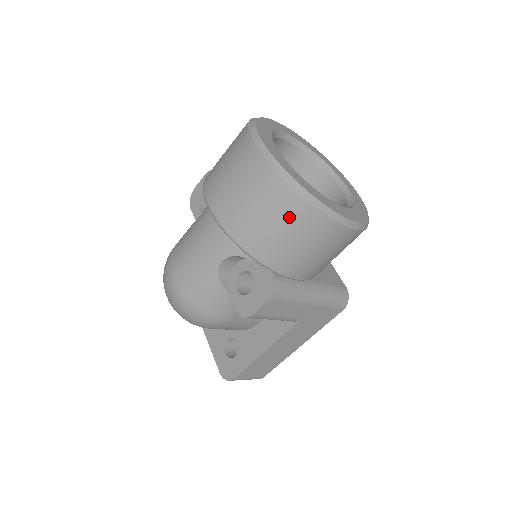
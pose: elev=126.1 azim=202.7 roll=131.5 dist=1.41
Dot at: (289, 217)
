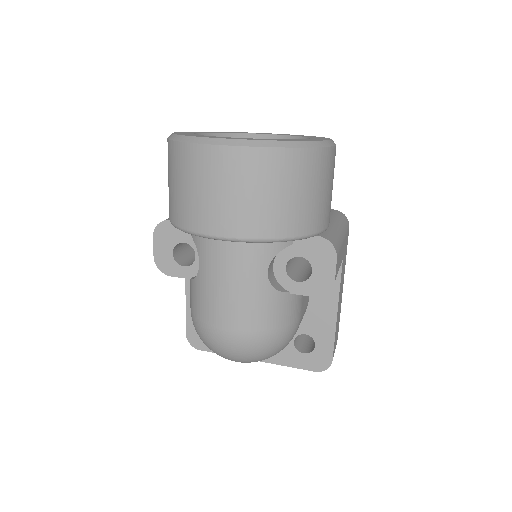
Dot at: (302, 175)
